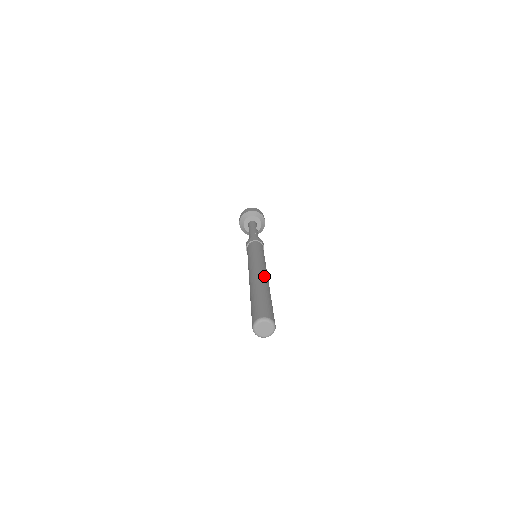
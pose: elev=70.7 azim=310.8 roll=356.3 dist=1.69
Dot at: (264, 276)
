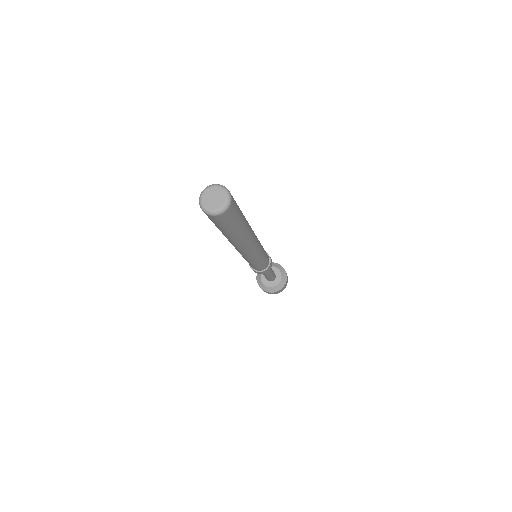
Dot at: occluded
